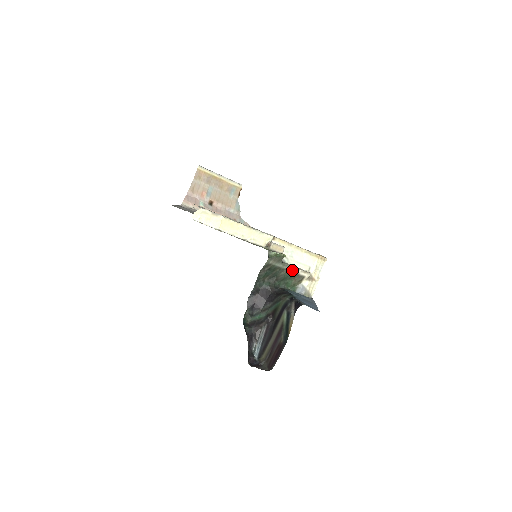
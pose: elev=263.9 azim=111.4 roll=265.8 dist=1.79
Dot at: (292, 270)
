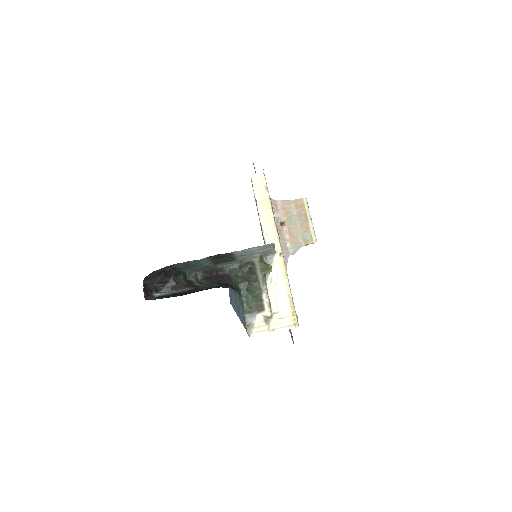
Dot at: (263, 291)
